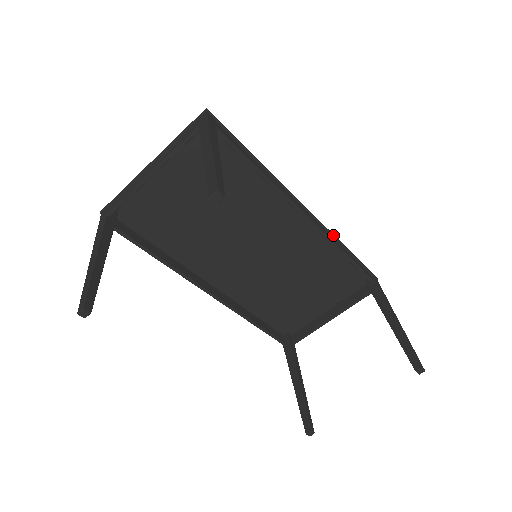
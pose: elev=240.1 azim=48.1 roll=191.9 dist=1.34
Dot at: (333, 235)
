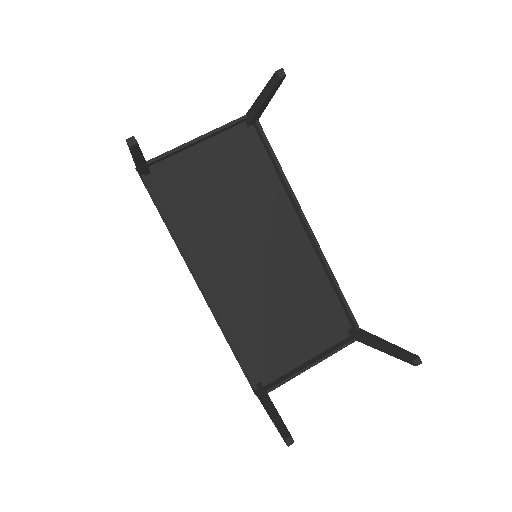
Dot at: occluded
